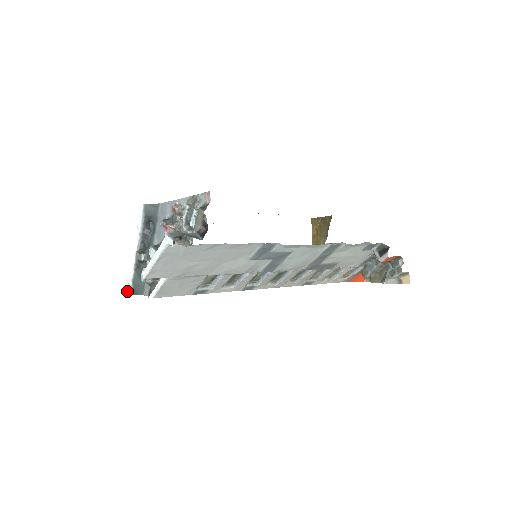
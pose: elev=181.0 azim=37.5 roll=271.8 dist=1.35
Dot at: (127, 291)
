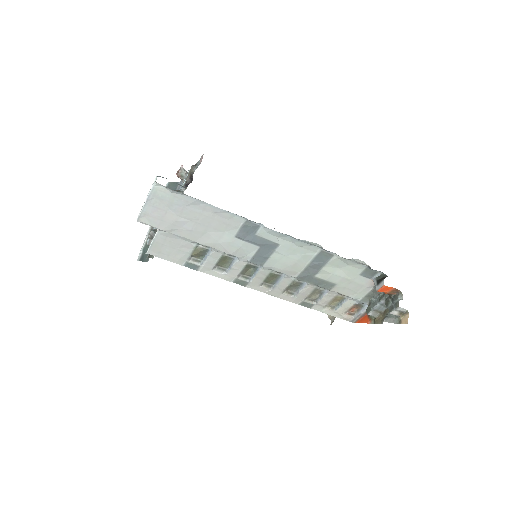
Dot at: (138, 258)
